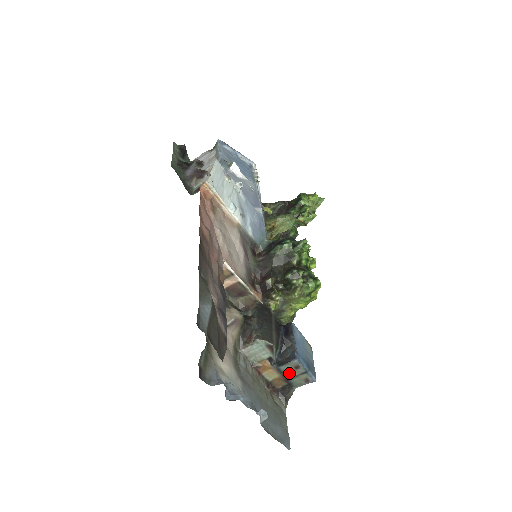
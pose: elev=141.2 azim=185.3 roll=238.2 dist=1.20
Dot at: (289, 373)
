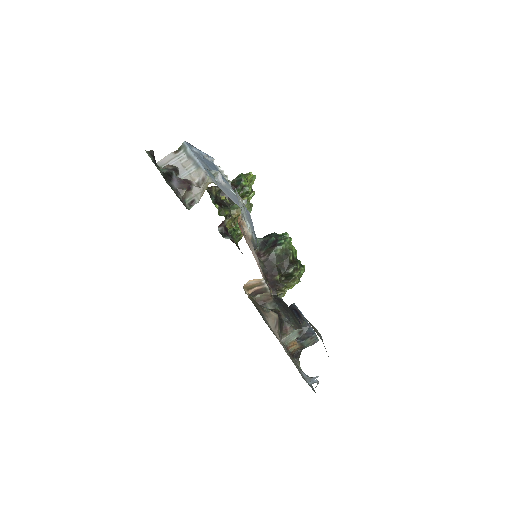
Dot at: (306, 343)
